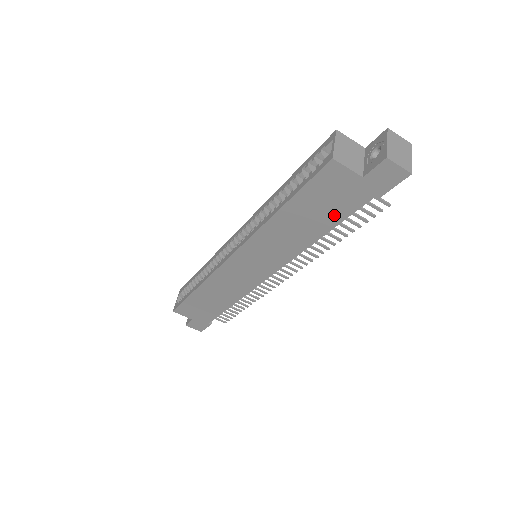
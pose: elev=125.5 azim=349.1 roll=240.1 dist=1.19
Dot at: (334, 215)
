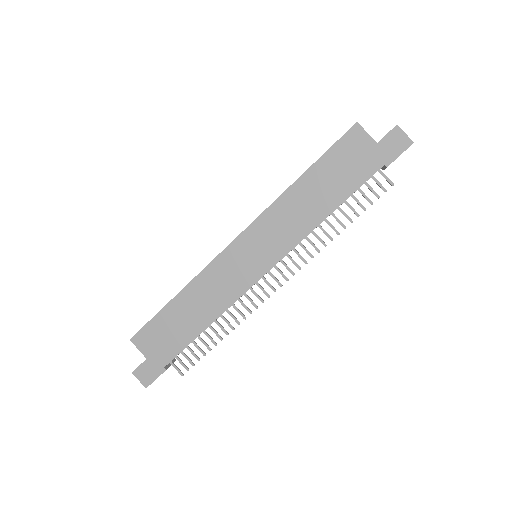
Dot at: (347, 185)
